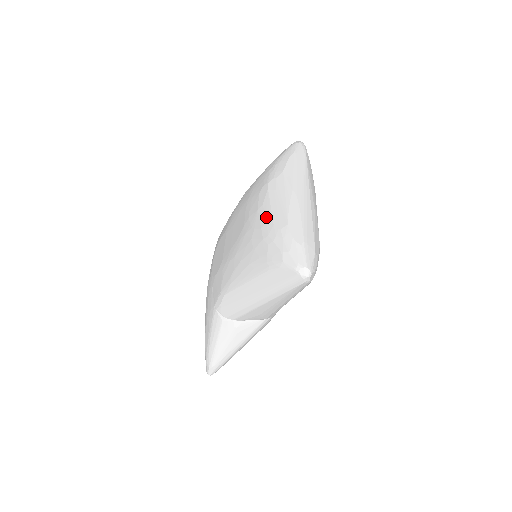
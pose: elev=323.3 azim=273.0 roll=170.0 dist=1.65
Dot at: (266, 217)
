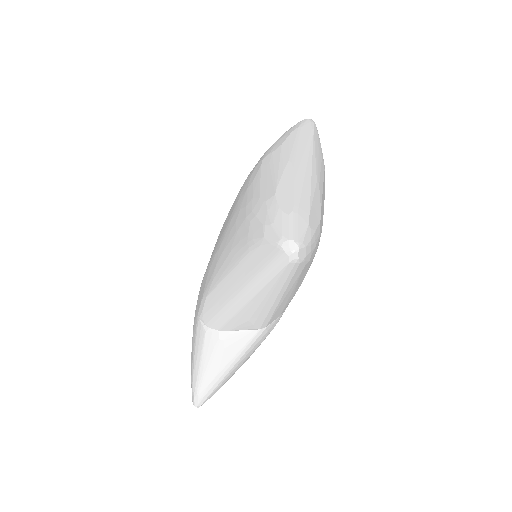
Dot at: (253, 192)
